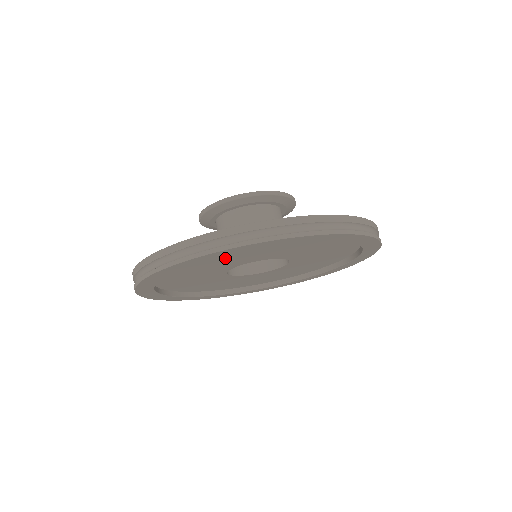
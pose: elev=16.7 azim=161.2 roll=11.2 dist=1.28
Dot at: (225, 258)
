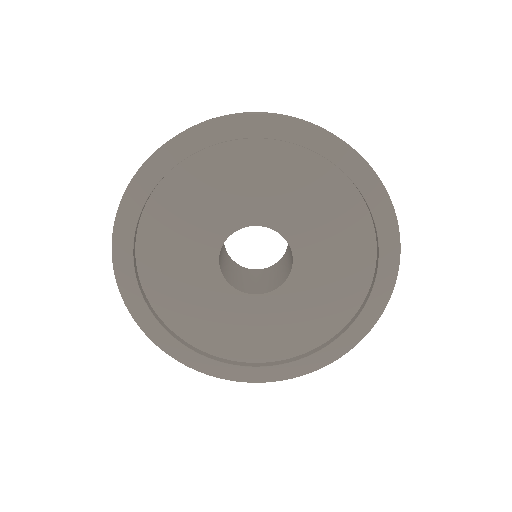
Dot at: (306, 193)
